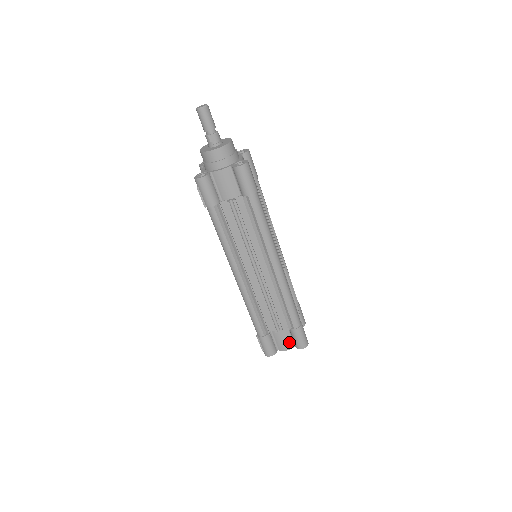
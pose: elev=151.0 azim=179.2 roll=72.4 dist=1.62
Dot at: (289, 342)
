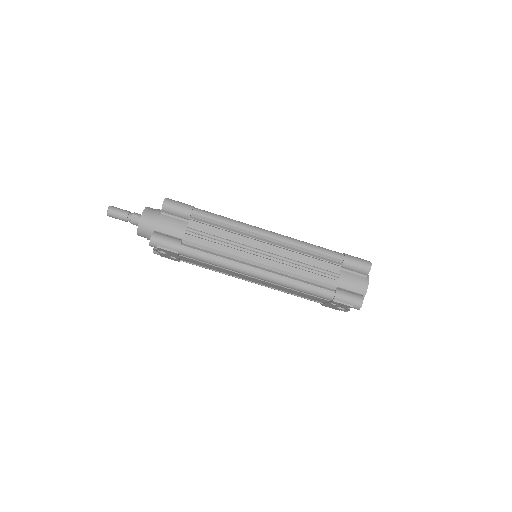
Dot at: (358, 278)
